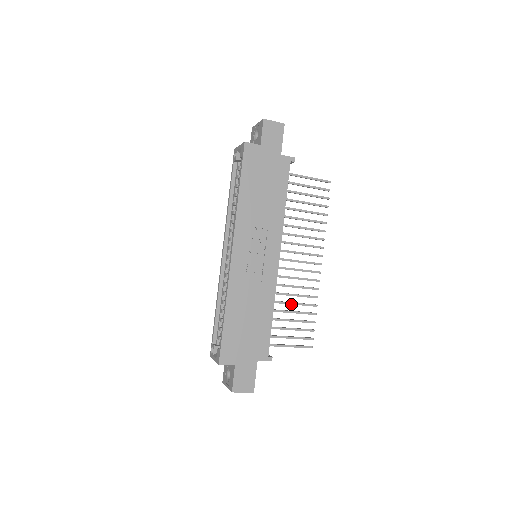
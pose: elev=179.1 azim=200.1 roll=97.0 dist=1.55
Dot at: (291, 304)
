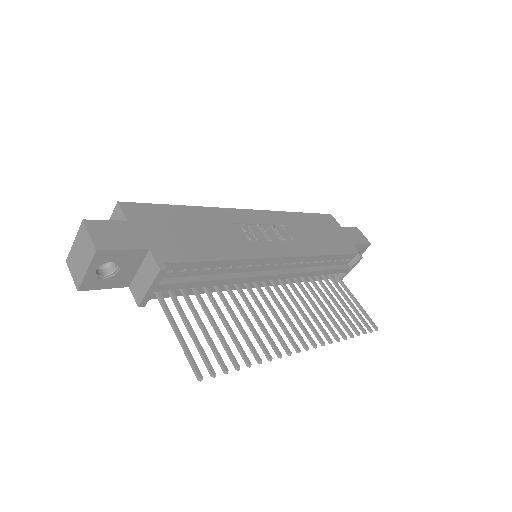
Dot at: (236, 320)
